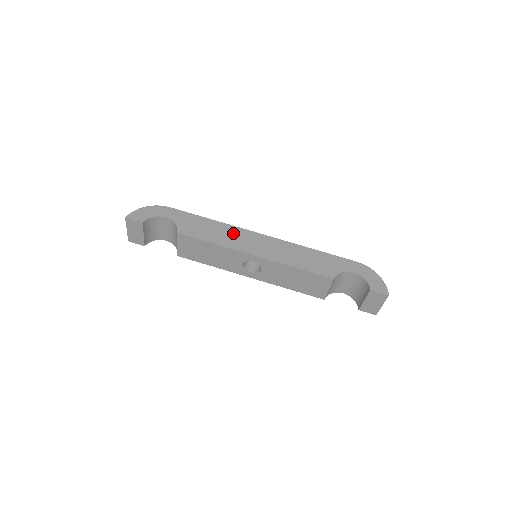
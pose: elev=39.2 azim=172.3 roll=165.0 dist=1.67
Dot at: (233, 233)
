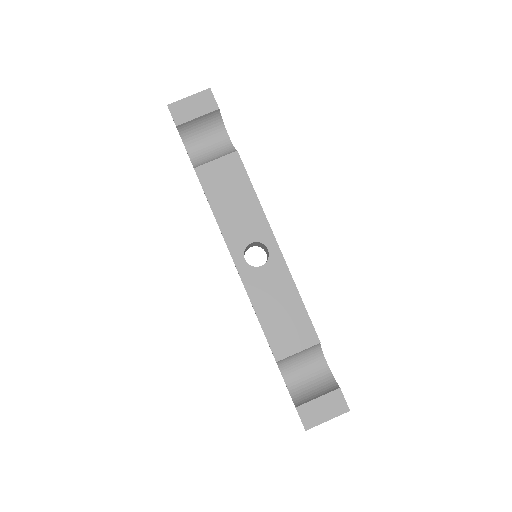
Dot at: occluded
